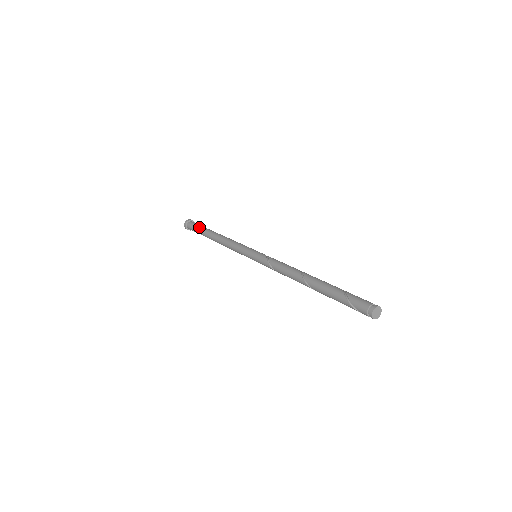
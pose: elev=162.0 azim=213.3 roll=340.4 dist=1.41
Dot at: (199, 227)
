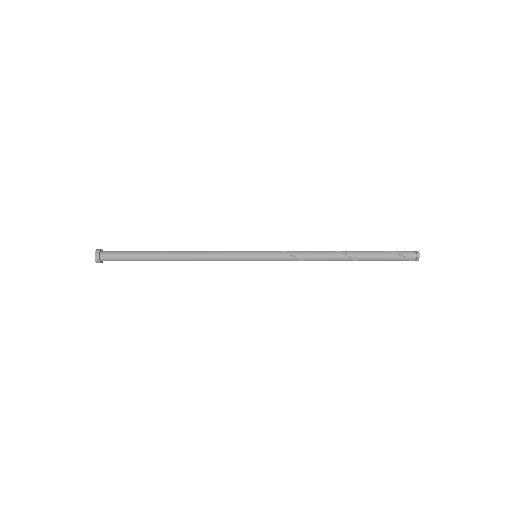
Dot at: (133, 251)
